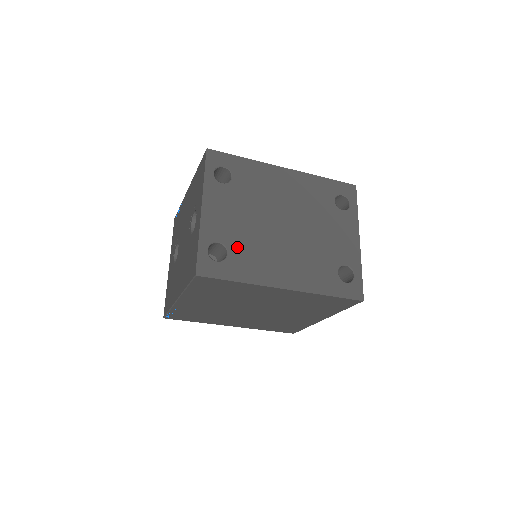
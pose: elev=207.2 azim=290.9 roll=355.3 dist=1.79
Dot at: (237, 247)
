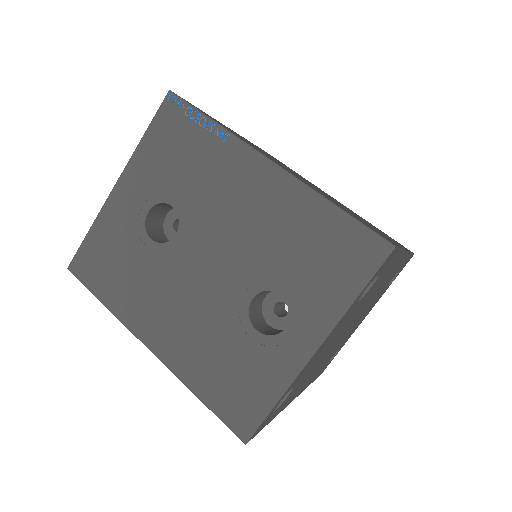
Dot at: occluded
